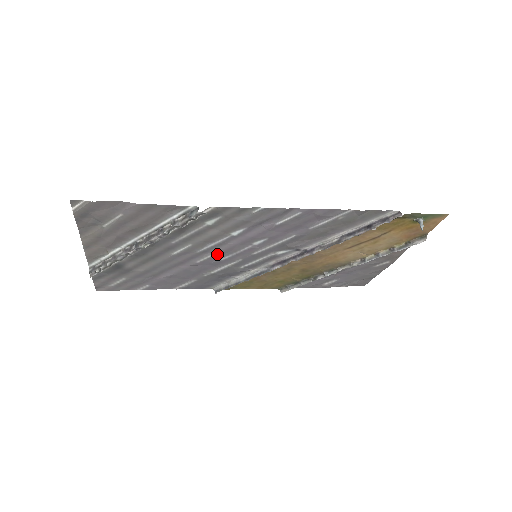
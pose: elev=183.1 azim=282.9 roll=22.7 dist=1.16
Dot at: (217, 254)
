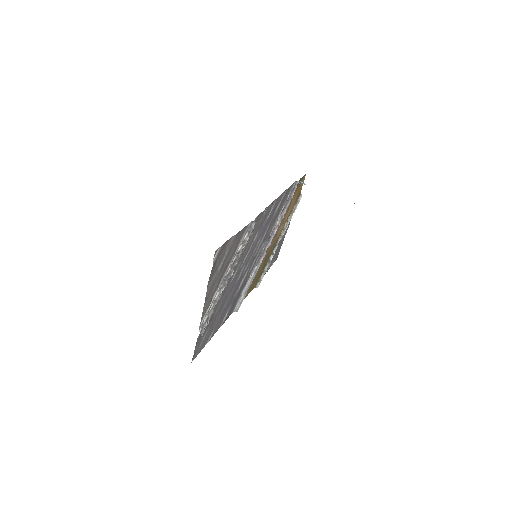
Dot at: (245, 266)
